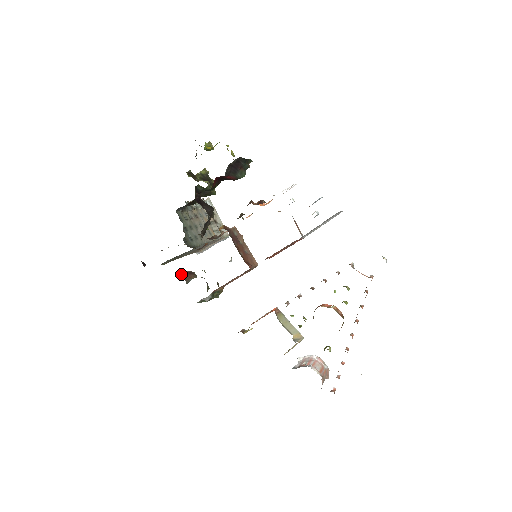
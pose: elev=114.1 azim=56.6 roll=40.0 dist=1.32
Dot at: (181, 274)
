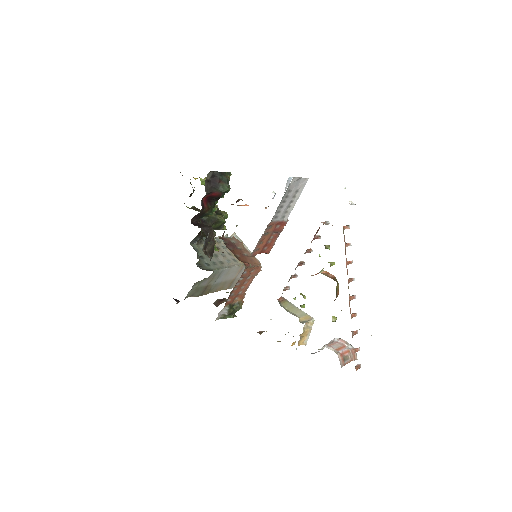
Dot at: (214, 303)
